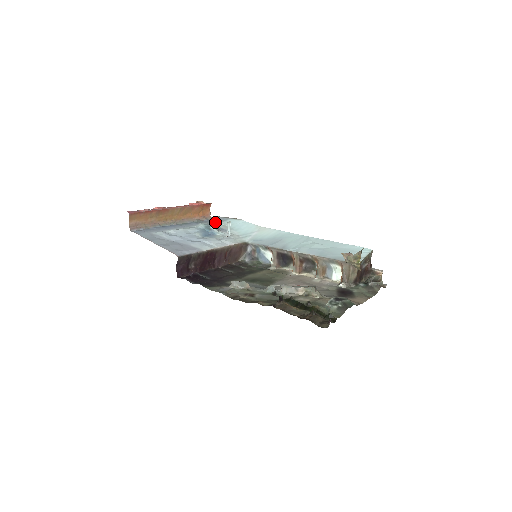
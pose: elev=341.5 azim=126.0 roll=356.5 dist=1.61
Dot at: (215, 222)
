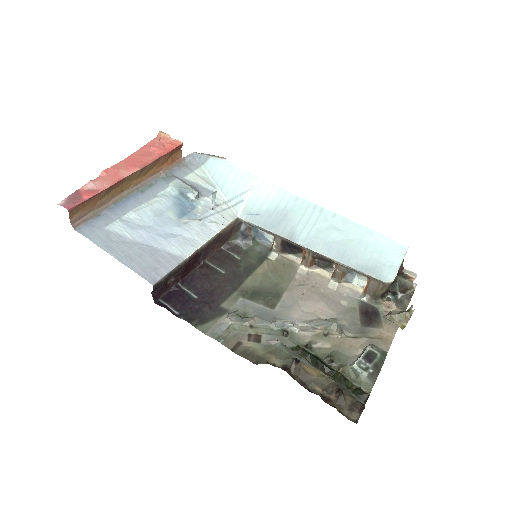
Dot at: (190, 170)
